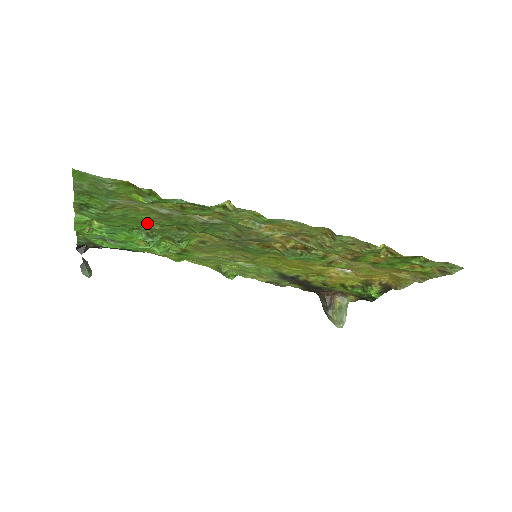
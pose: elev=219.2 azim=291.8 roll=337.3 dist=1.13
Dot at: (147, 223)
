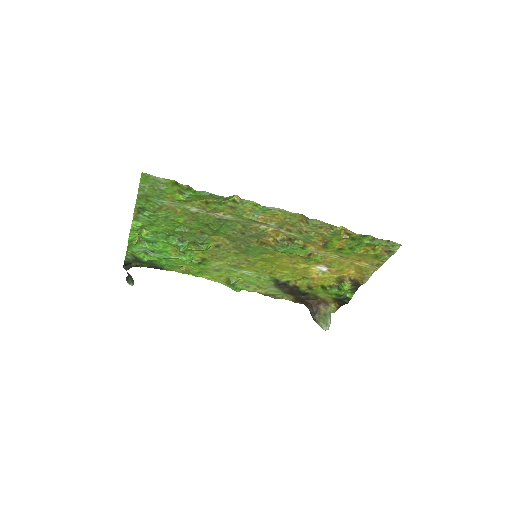
Dot at: (180, 228)
